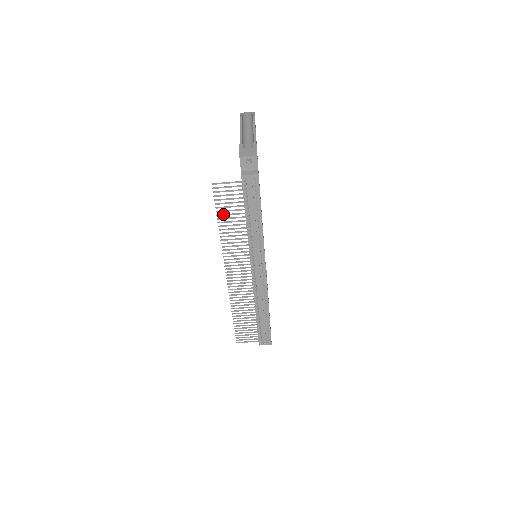
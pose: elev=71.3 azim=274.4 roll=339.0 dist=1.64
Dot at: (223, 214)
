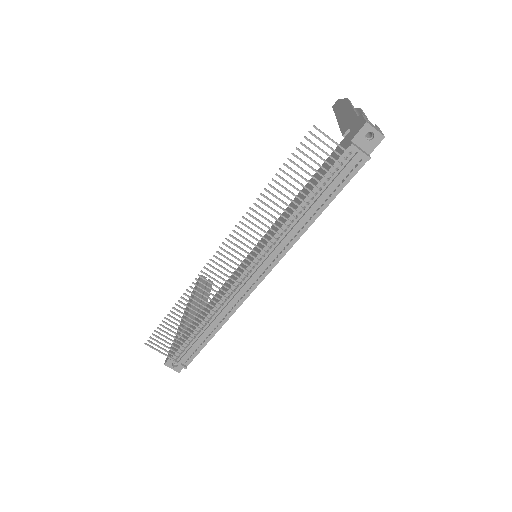
Dot at: occluded
